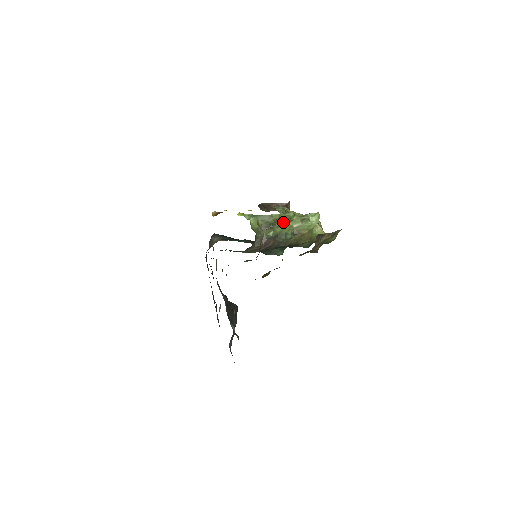
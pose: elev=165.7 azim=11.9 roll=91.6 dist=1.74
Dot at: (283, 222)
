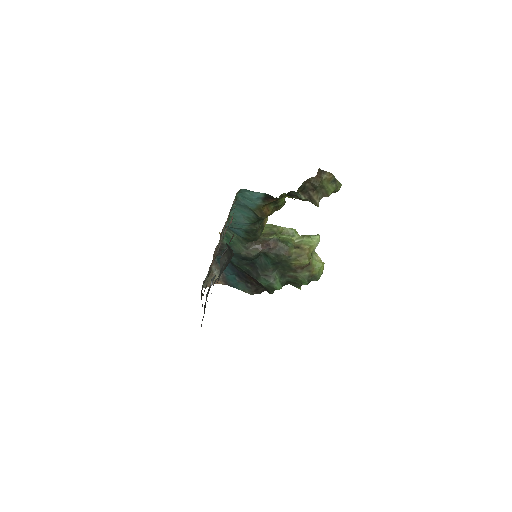
Dot at: (285, 236)
